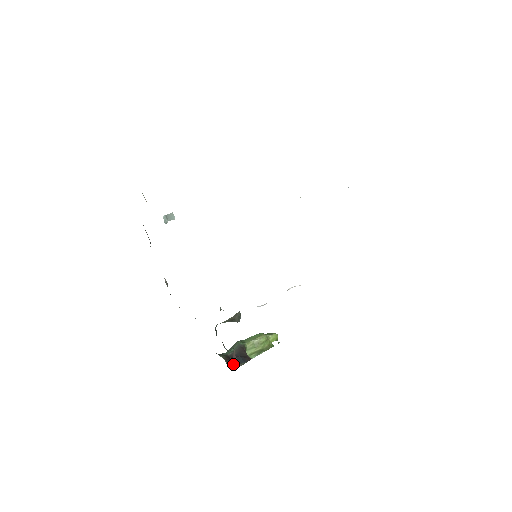
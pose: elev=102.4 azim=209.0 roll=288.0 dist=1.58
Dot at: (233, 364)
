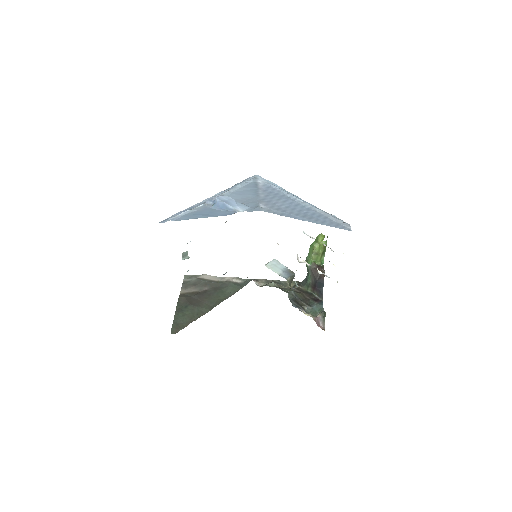
Dot at: (319, 292)
